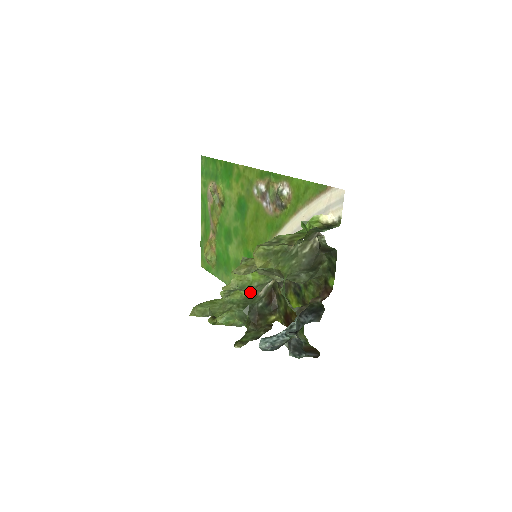
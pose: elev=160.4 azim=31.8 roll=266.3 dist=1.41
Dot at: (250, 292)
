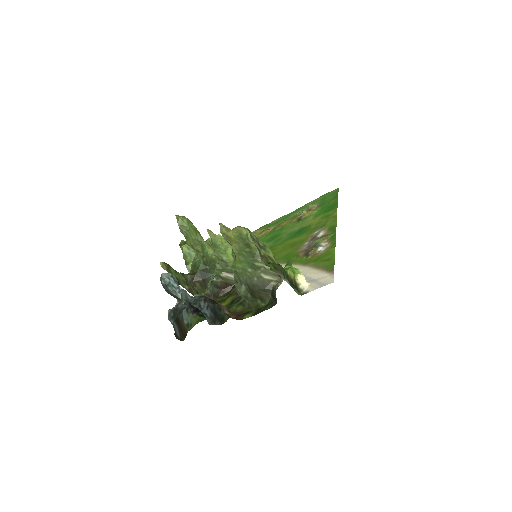
Dot at: (217, 258)
